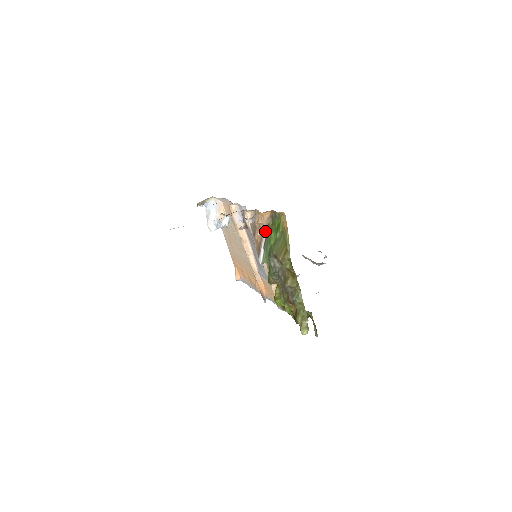
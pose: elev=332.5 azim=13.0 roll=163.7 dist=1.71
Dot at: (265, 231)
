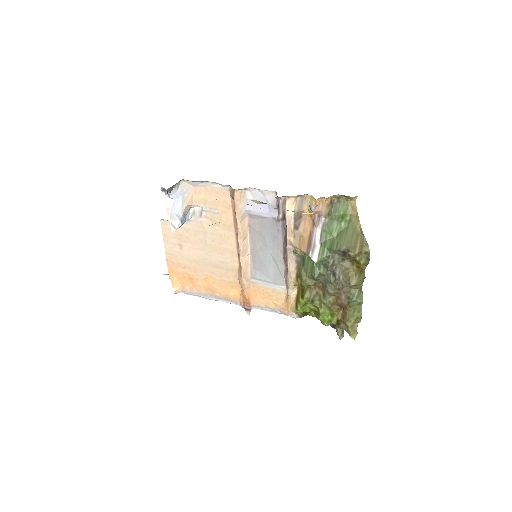
Dot at: (321, 221)
